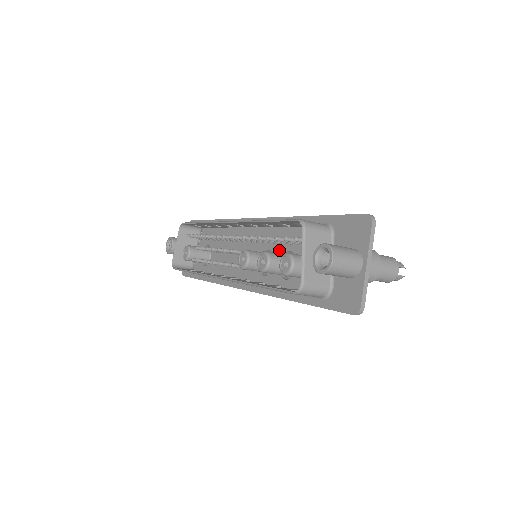
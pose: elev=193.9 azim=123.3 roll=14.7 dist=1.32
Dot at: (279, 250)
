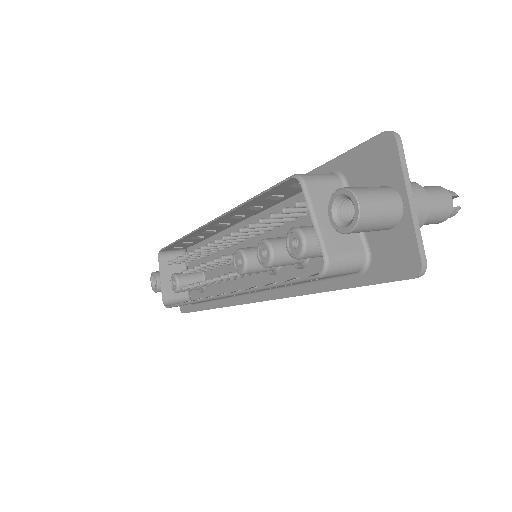
Dot at: (281, 235)
